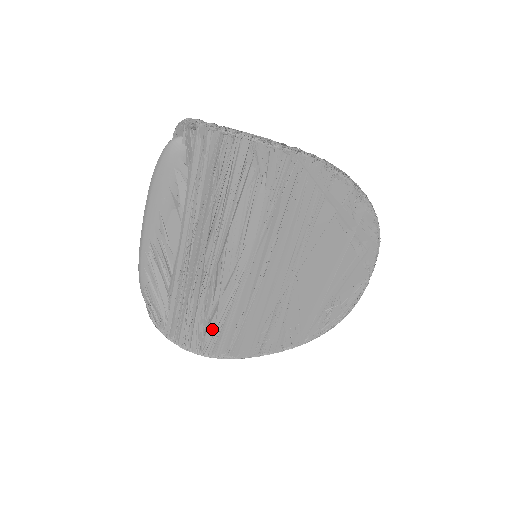
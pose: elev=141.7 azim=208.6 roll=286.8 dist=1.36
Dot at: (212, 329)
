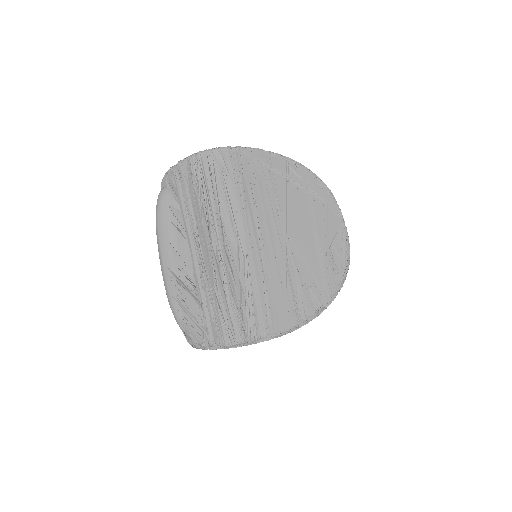
Dot at: (246, 309)
